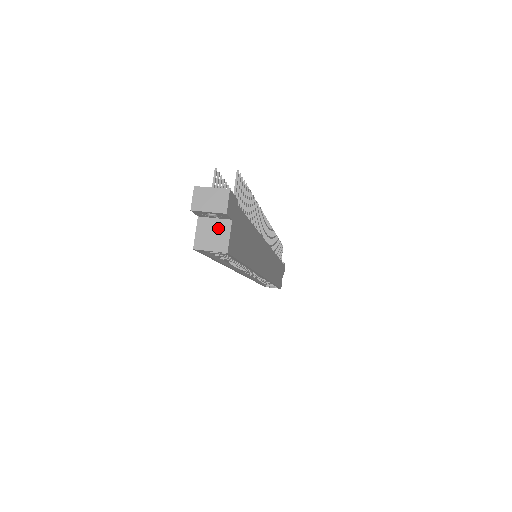
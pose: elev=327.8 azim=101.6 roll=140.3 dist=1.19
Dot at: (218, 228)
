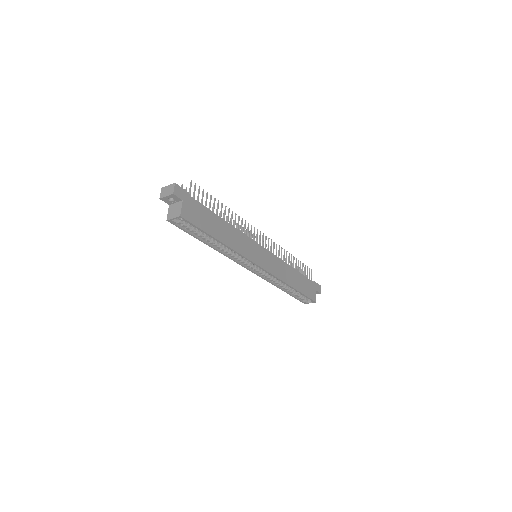
Dot at: (177, 207)
